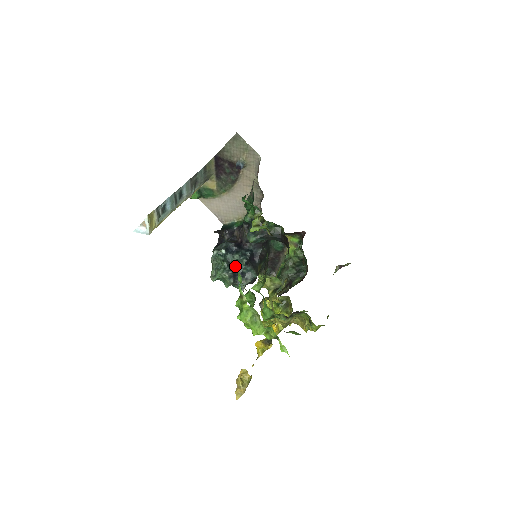
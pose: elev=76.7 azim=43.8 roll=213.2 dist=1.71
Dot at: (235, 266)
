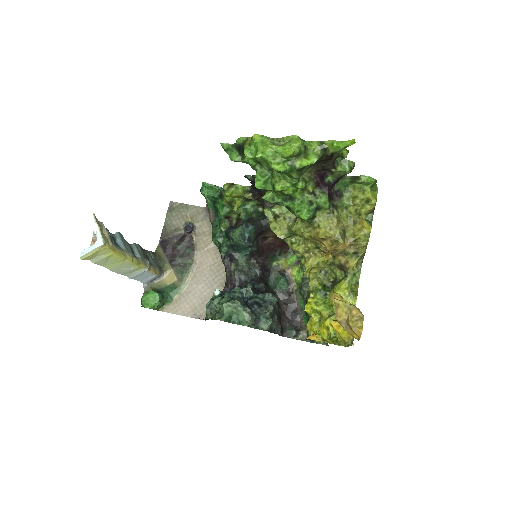
Dot at: occluded
